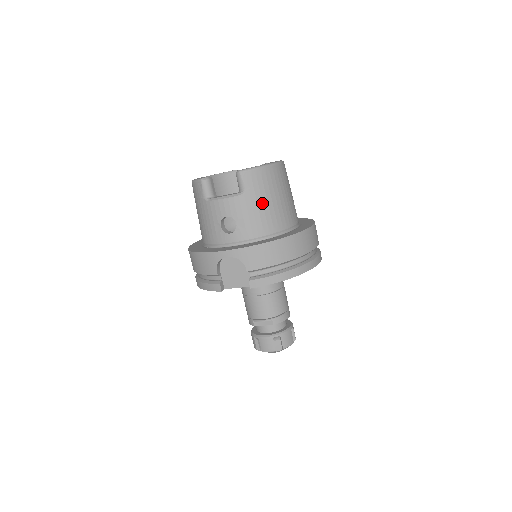
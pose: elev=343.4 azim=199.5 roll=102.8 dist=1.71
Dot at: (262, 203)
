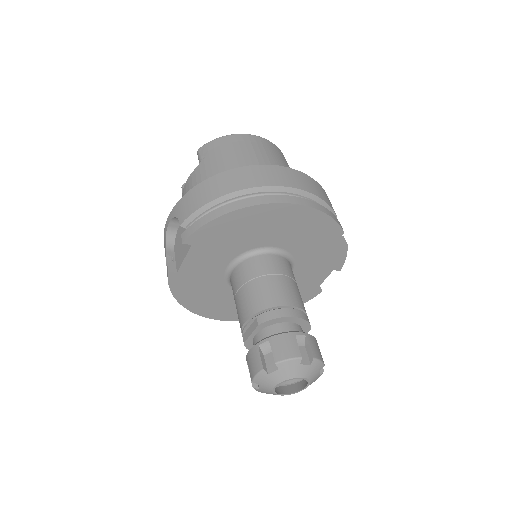
Dot at: (216, 164)
